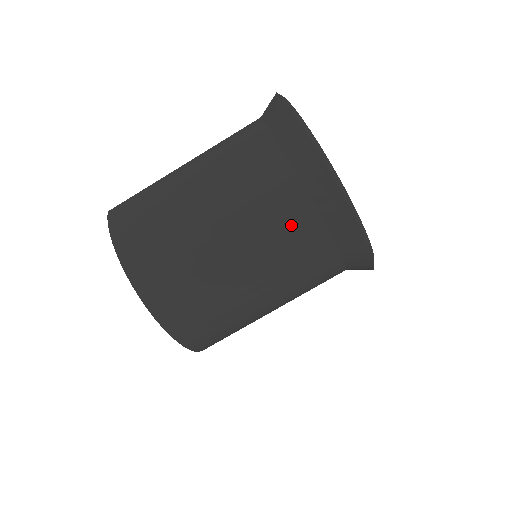
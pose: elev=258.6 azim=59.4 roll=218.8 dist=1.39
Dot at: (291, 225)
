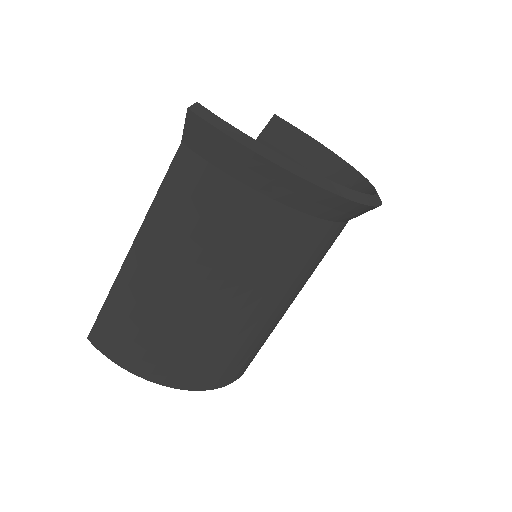
Dot at: (305, 250)
